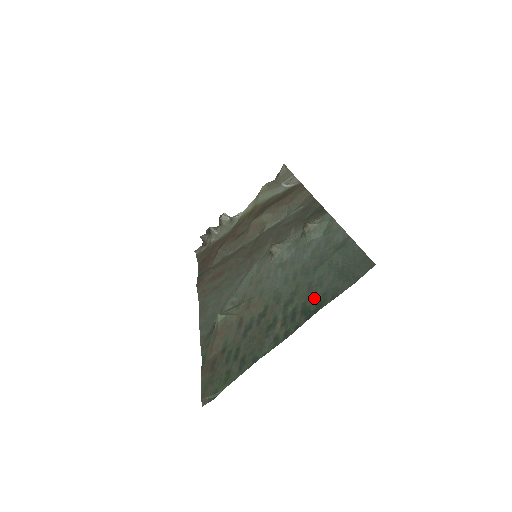
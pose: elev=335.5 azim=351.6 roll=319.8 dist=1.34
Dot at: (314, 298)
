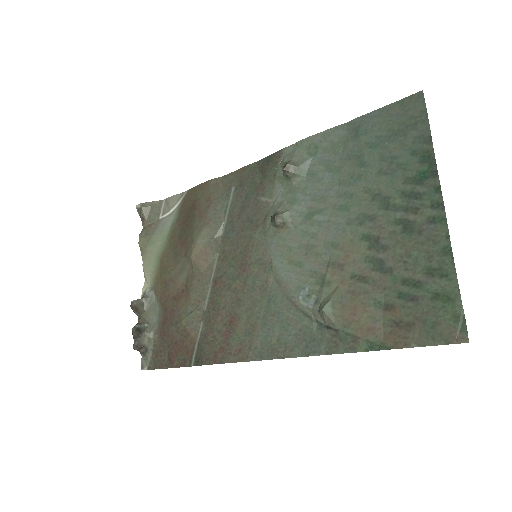
Dot at: (409, 166)
